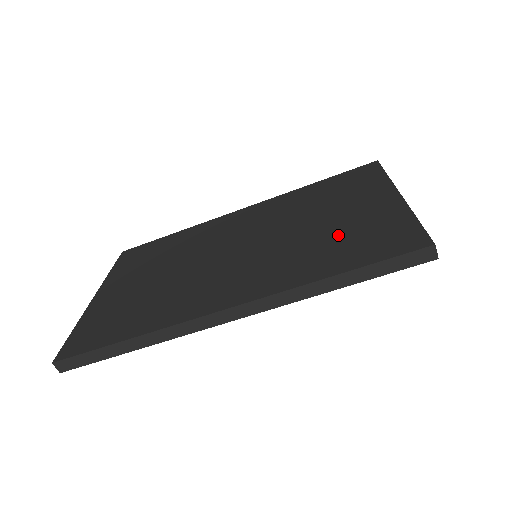
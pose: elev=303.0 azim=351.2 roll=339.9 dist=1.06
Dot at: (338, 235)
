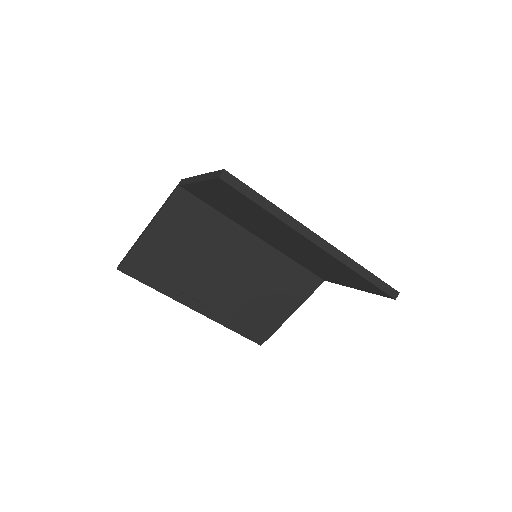
Dot at: occluded
